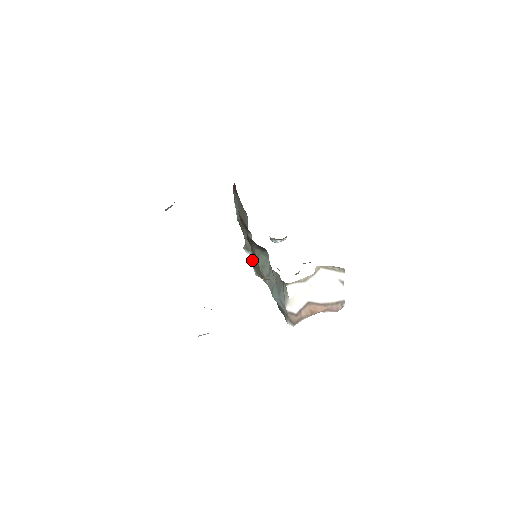
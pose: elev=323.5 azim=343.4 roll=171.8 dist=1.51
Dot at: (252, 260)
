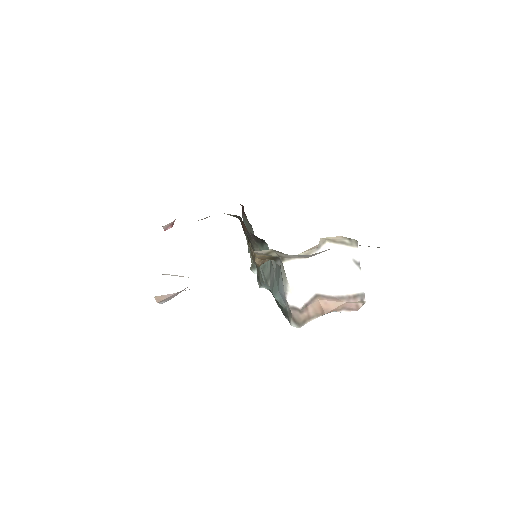
Dot at: occluded
